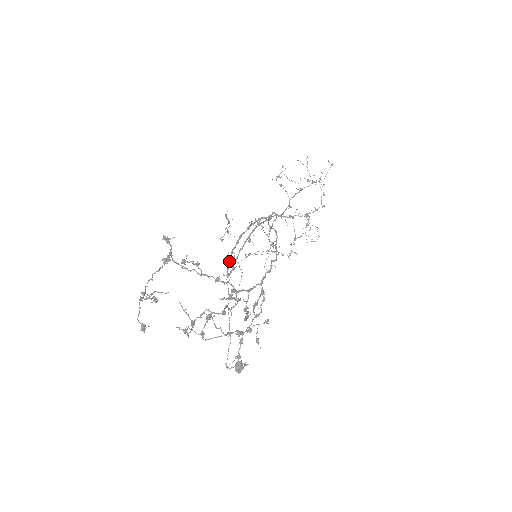
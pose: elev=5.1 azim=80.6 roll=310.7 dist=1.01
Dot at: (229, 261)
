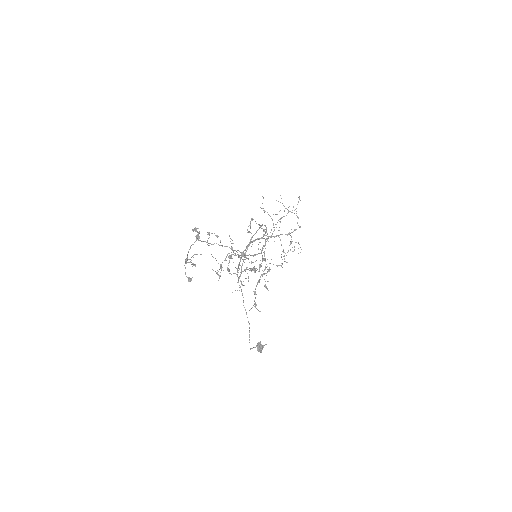
Dot at: (238, 270)
